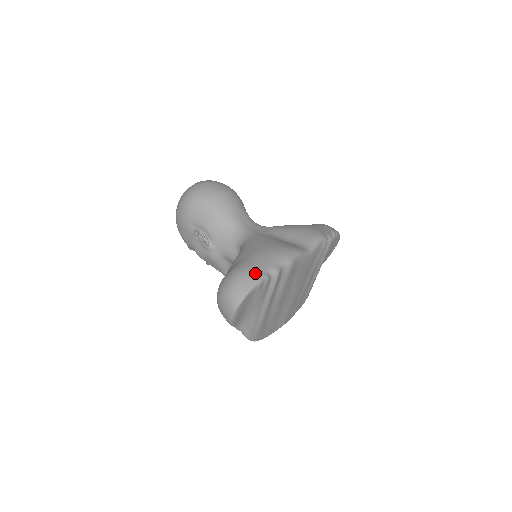
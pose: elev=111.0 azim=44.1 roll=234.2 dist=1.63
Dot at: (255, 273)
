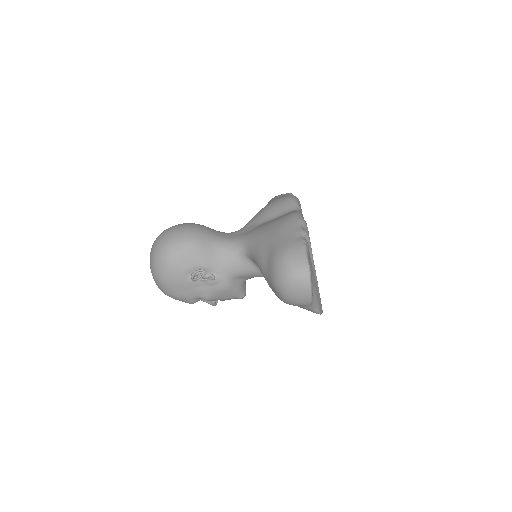
Dot at: (295, 244)
